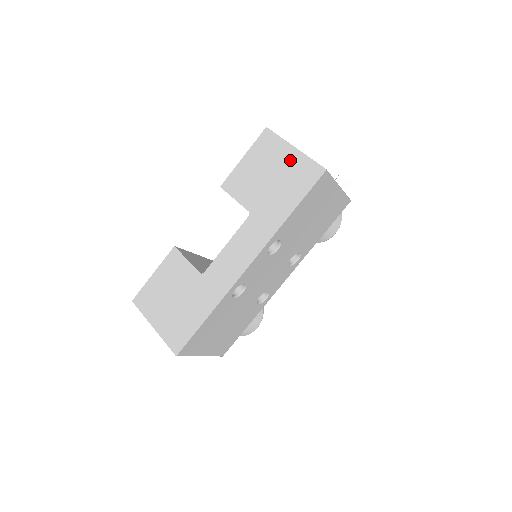
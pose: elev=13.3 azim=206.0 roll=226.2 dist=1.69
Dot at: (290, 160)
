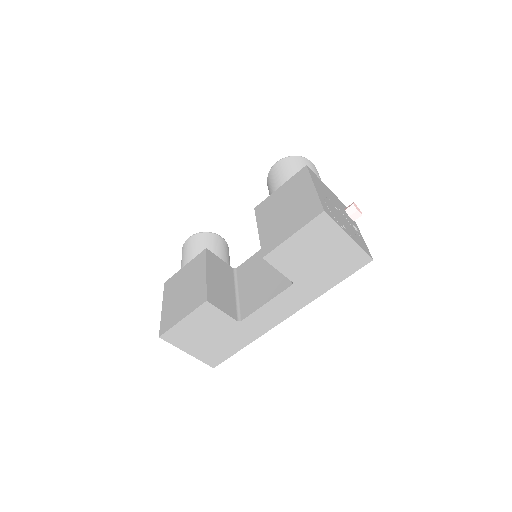
Dot at: (342, 247)
